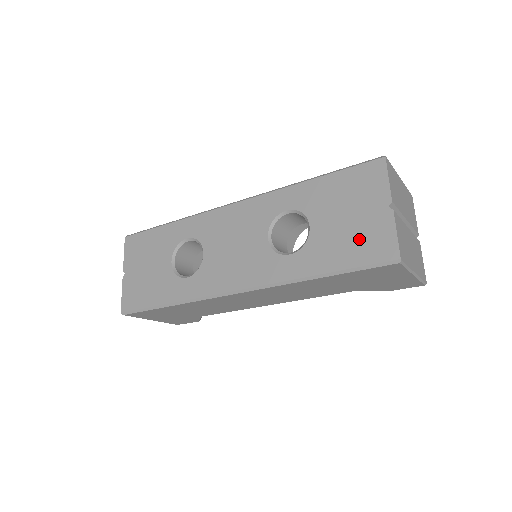
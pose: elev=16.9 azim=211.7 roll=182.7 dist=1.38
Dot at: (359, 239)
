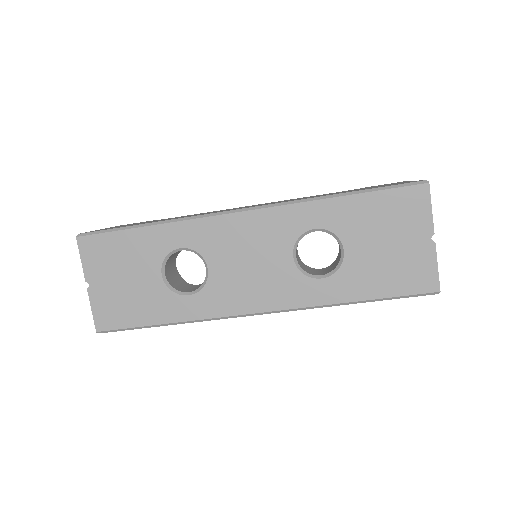
Dot at: (399, 269)
